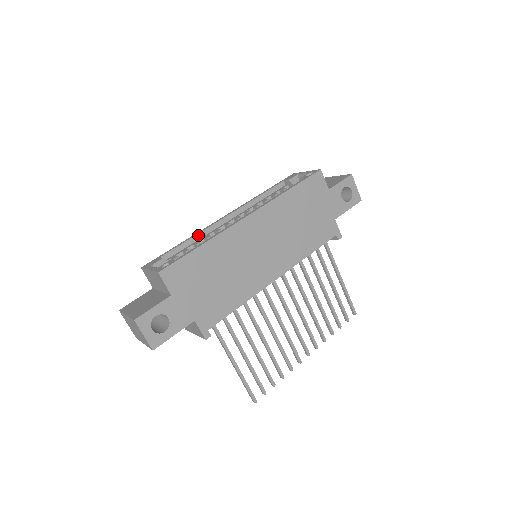
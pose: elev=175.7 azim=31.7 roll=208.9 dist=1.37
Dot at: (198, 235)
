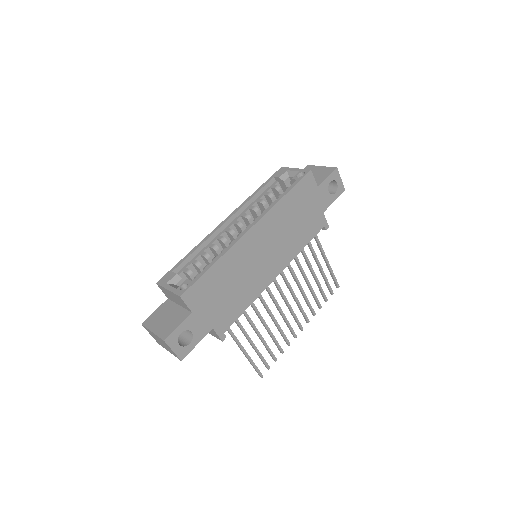
Dot at: (203, 244)
